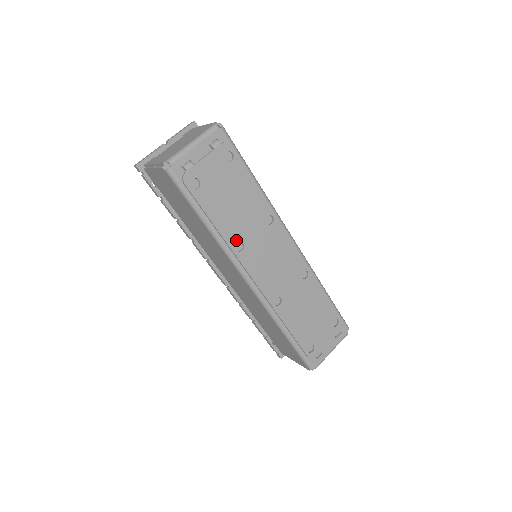
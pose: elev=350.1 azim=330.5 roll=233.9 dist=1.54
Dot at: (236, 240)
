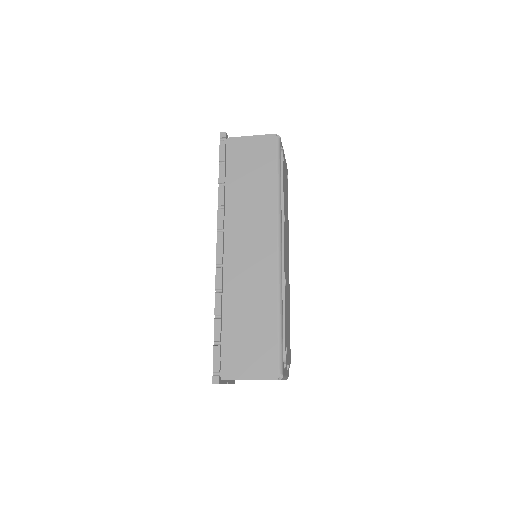
Dot at: (284, 213)
